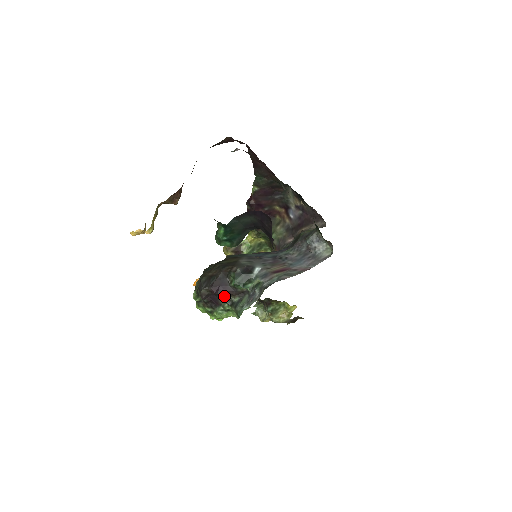
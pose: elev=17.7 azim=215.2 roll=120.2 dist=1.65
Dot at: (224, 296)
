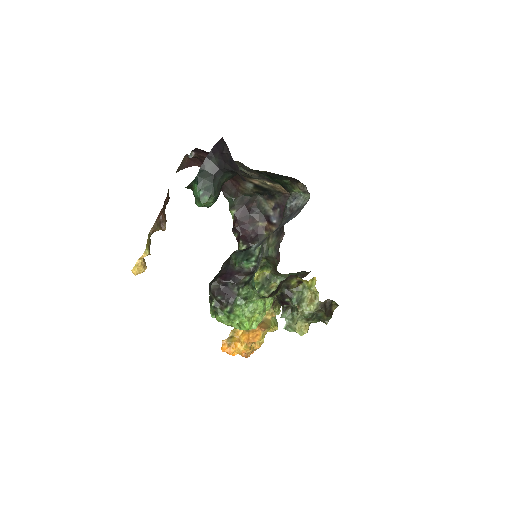
Dot at: (234, 281)
